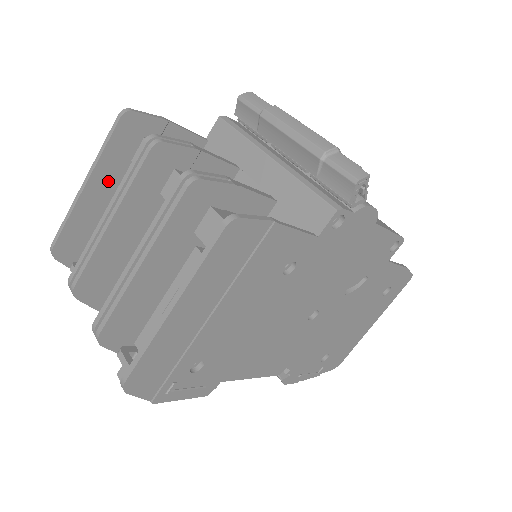
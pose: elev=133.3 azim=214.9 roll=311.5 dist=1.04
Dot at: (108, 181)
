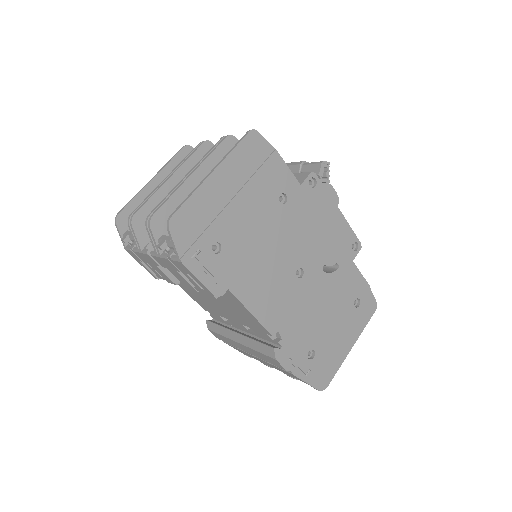
Dot at: occluded
